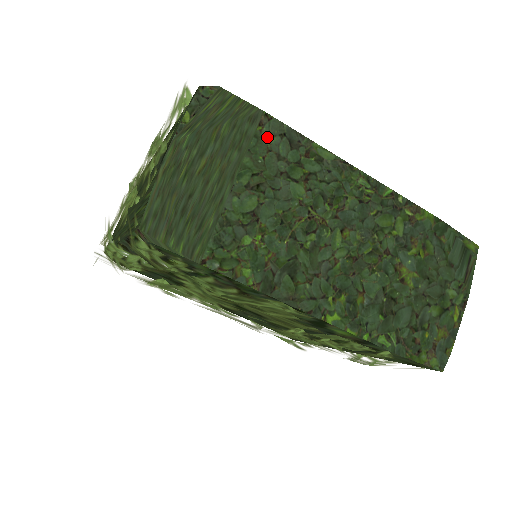
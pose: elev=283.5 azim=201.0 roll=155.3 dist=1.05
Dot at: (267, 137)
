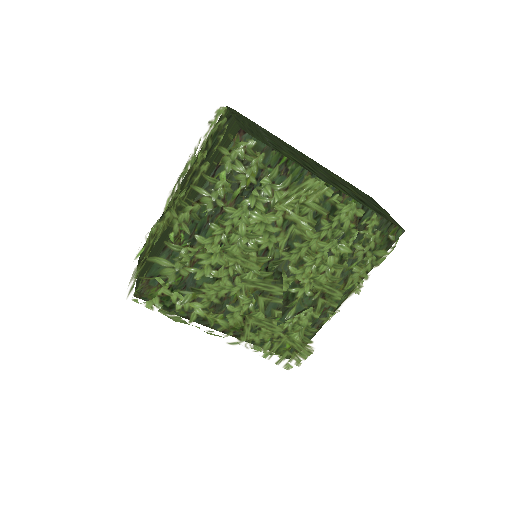
Dot at: (263, 130)
